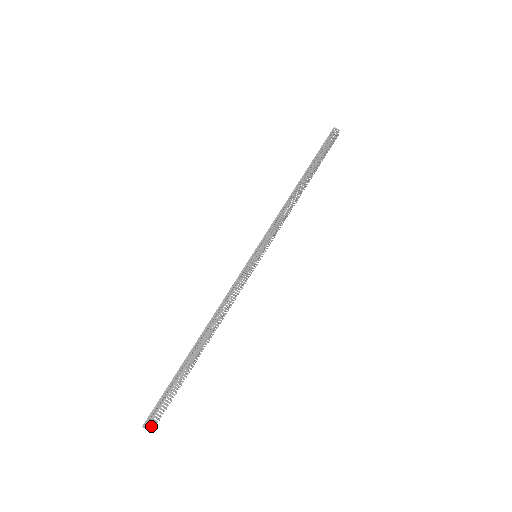
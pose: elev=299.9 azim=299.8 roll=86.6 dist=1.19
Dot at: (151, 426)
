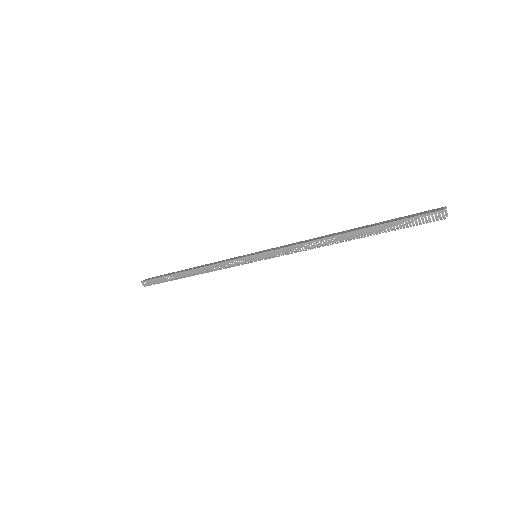
Dot at: (145, 286)
